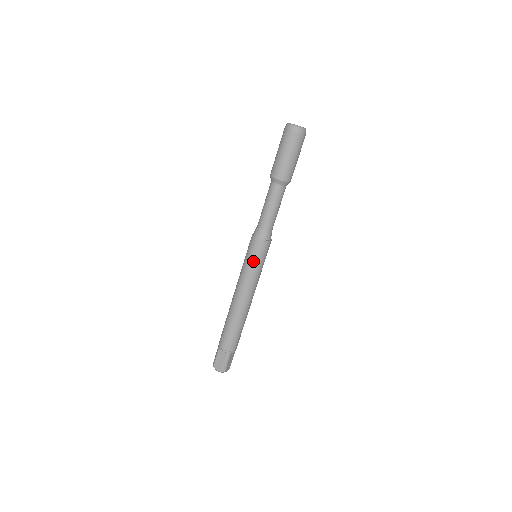
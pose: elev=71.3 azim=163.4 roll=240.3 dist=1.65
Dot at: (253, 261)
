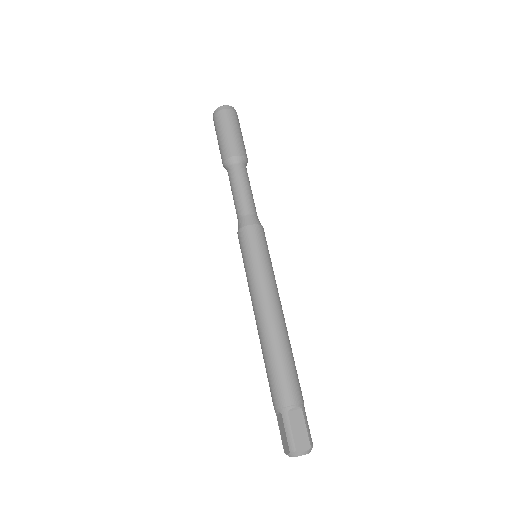
Dot at: (264, 254)
